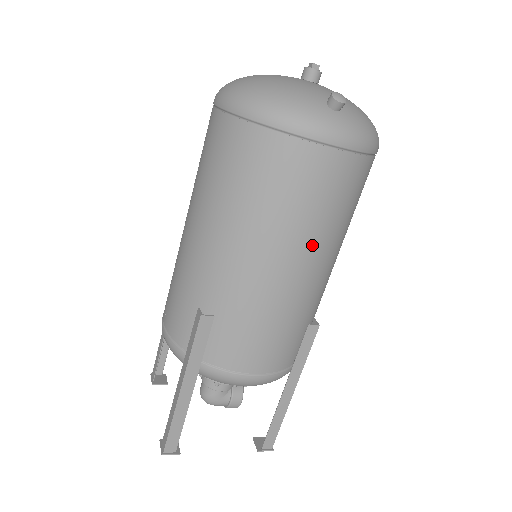
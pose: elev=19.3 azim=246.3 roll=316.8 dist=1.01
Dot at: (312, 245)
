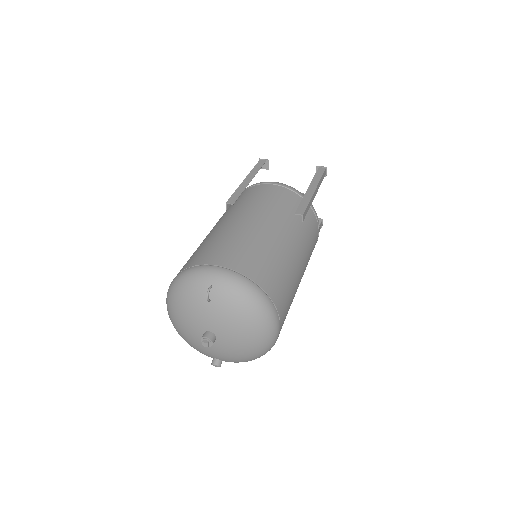
Dot at: occluded
